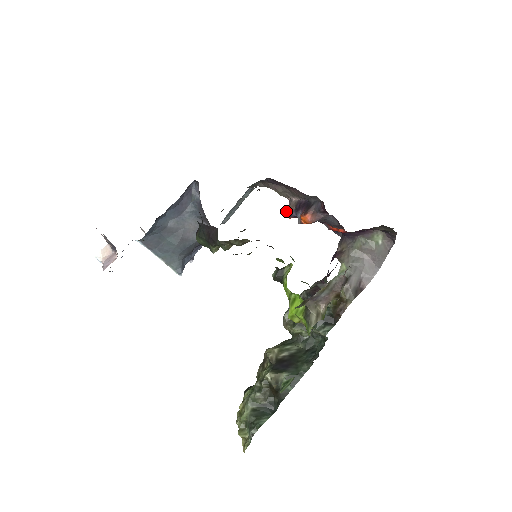
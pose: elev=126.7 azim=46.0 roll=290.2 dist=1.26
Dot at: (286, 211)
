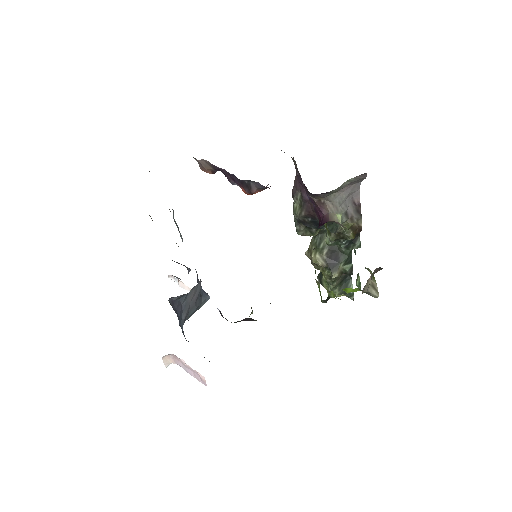
Dot at: occluded
